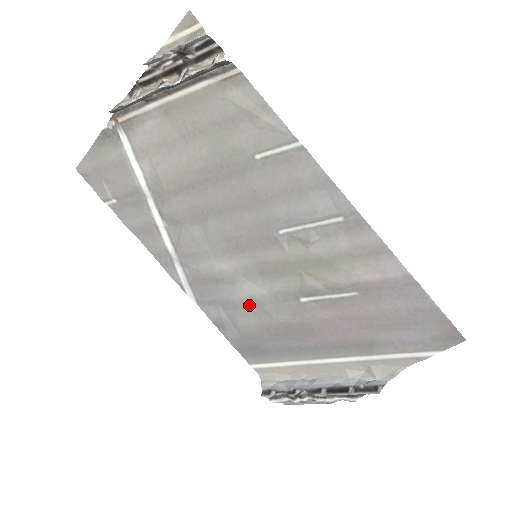
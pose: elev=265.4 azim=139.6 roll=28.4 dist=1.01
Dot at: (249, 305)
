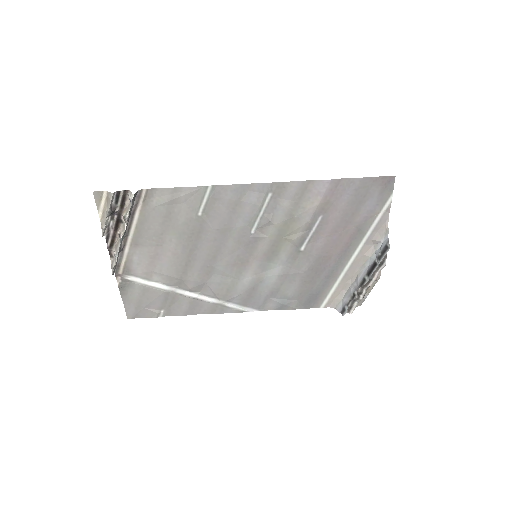
Dot at: (282, 281)
